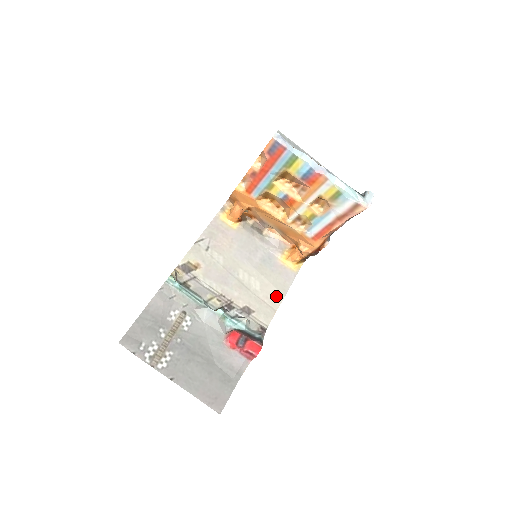
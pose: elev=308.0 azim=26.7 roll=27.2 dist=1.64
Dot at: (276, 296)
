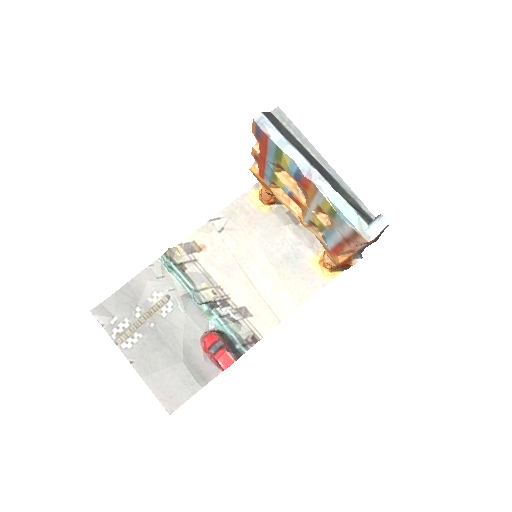
Dot at: (287, 305)
